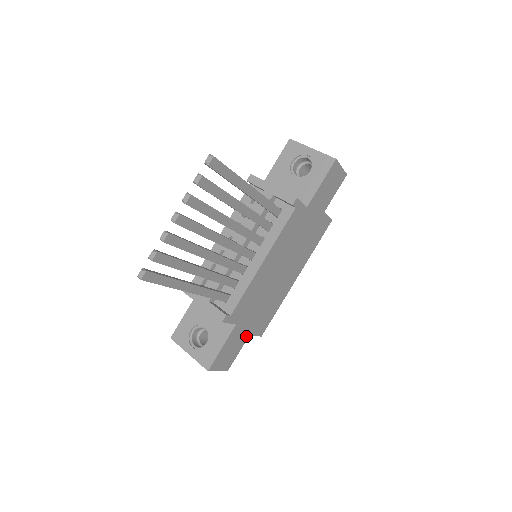
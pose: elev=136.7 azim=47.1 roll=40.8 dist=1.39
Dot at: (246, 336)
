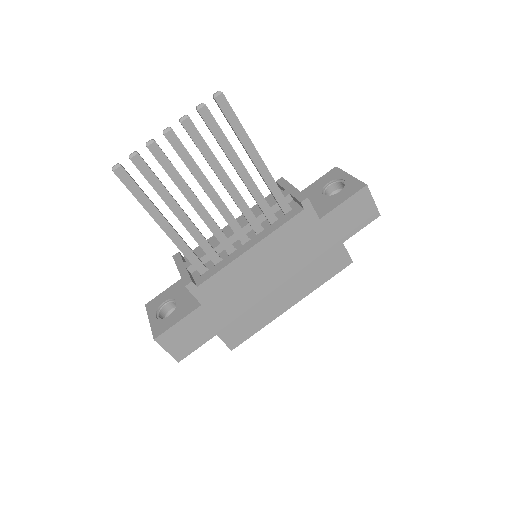
Dot at: (212, 333)
